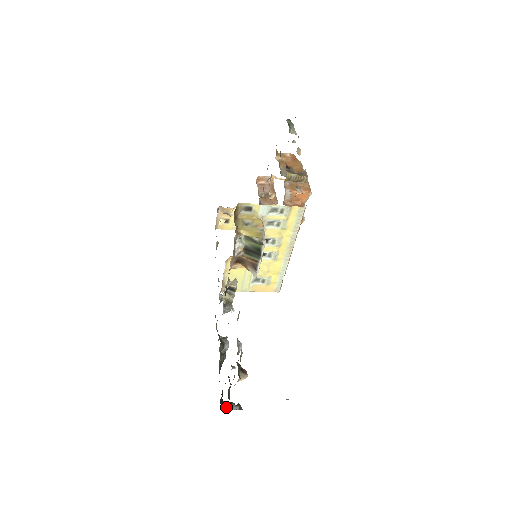
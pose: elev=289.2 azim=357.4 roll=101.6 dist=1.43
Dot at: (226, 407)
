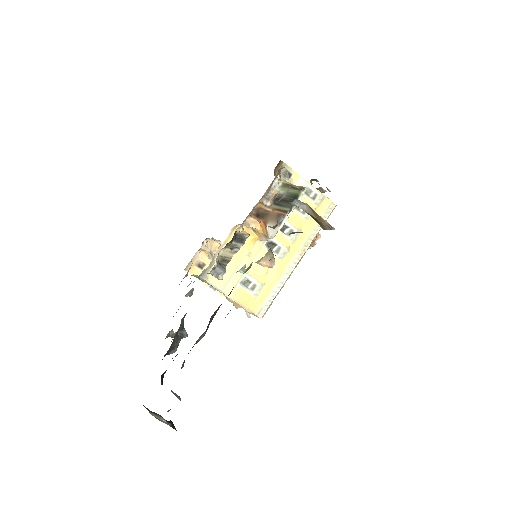
Dot at: (182, 366)
